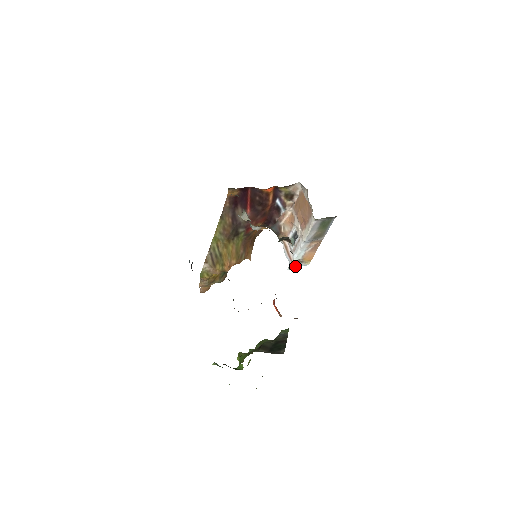
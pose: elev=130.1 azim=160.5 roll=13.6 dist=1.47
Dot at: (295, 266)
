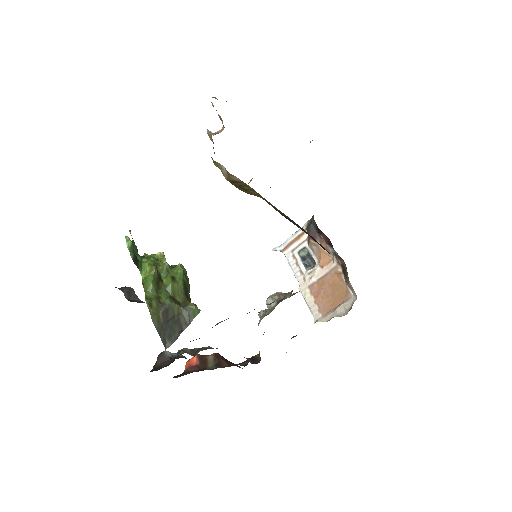
Dot at: (281, 251)
